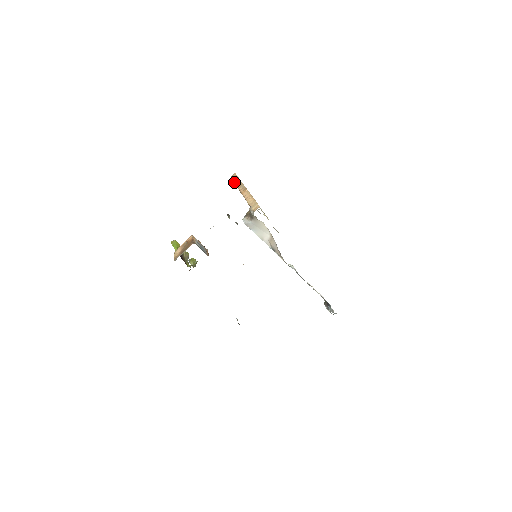
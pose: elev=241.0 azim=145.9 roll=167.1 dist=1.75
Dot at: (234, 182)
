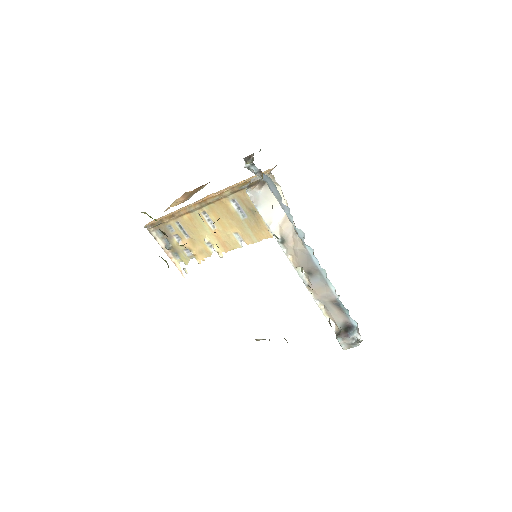
Dot at: (163, 217)
